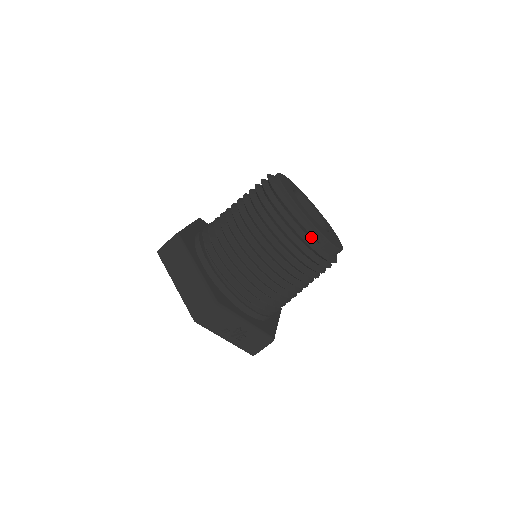
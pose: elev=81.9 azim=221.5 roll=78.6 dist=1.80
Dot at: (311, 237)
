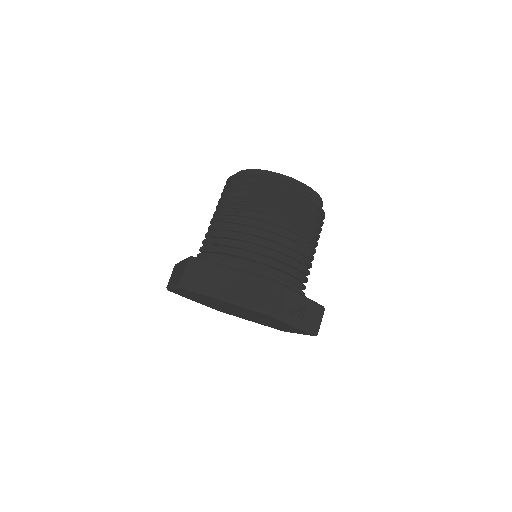
Dot at: (306, 193)
